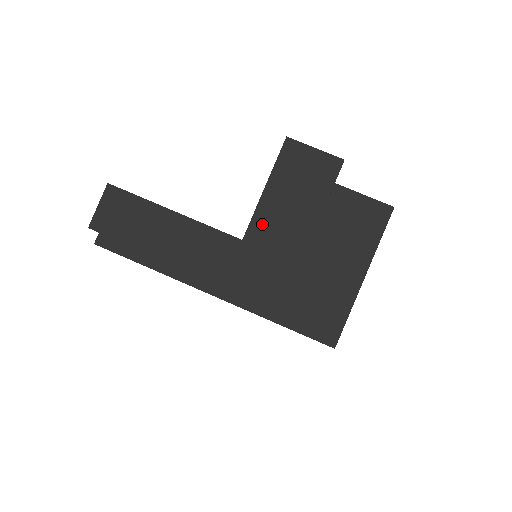
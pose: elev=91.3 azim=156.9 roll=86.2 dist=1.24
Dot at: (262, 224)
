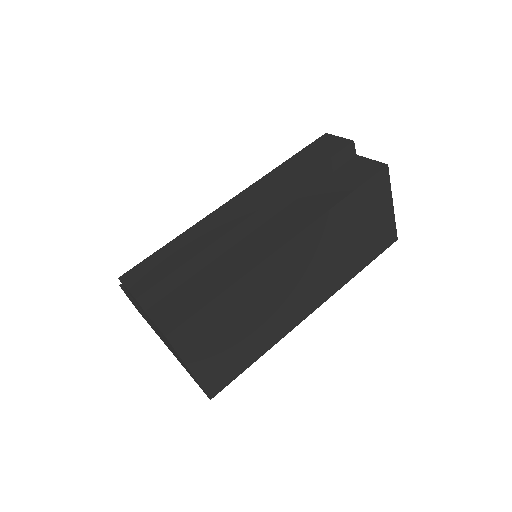
Dot at: occluded
